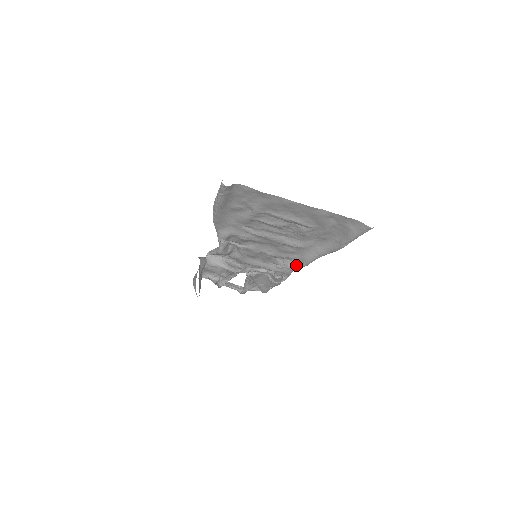
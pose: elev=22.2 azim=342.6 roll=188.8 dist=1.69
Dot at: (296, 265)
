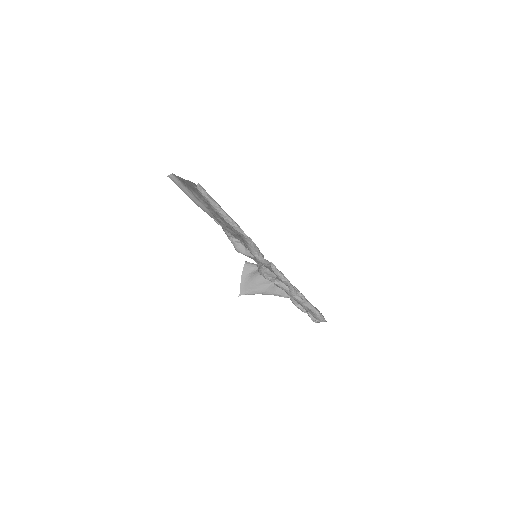
Dot at: occluded
